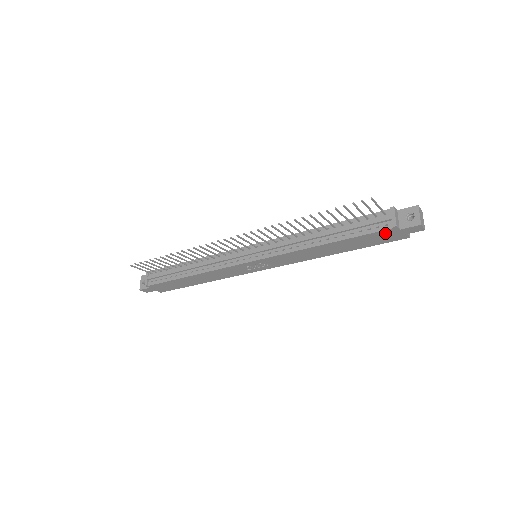
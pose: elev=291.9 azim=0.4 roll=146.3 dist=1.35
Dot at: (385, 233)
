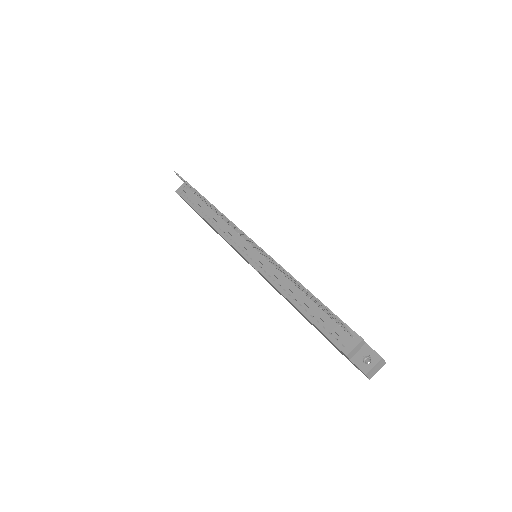
Dot at: occluded
